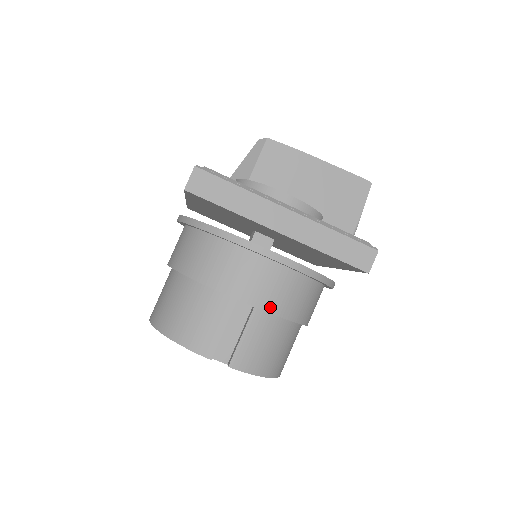
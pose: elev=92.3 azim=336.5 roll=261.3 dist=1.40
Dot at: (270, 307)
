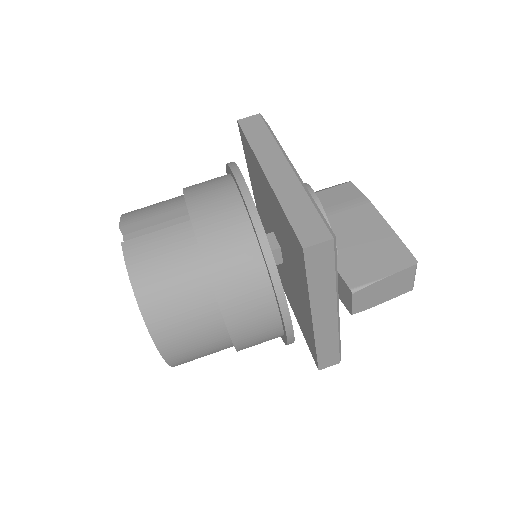
Dot at: (199, 225)
